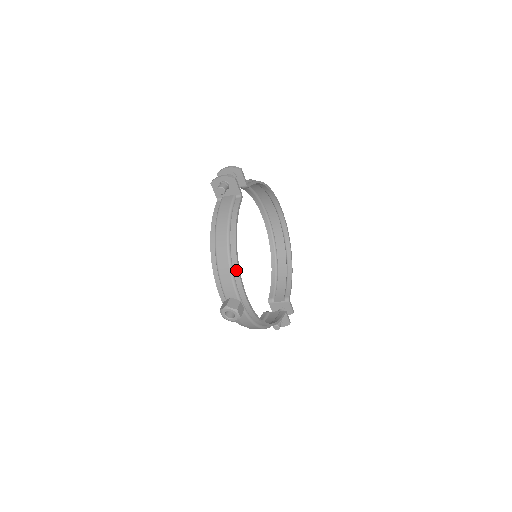
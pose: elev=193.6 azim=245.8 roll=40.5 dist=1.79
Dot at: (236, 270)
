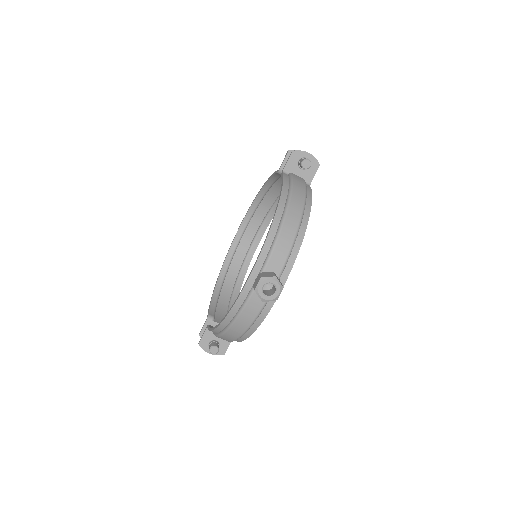
Dot at: (298, 246)
